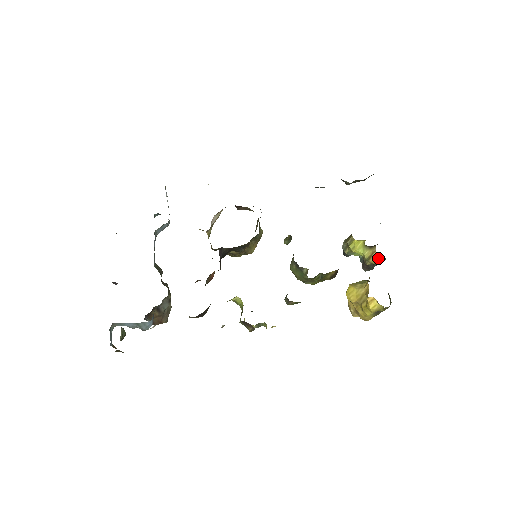
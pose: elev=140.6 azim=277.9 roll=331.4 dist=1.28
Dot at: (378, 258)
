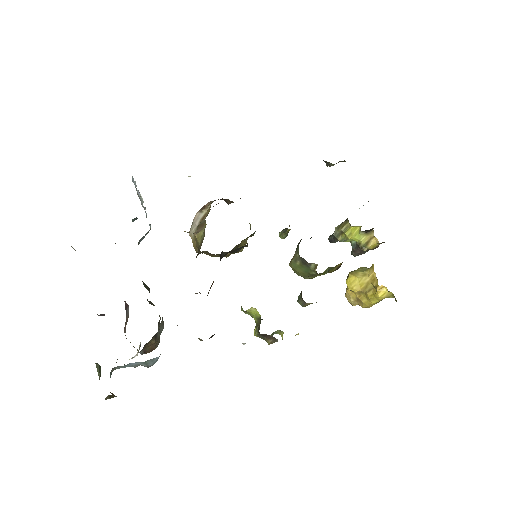
Dot at: (376, 243)
